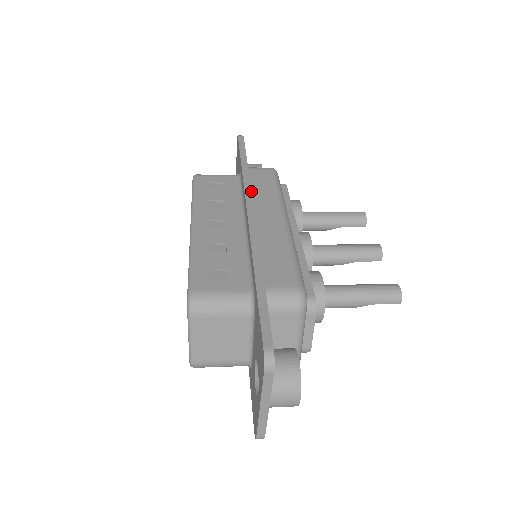
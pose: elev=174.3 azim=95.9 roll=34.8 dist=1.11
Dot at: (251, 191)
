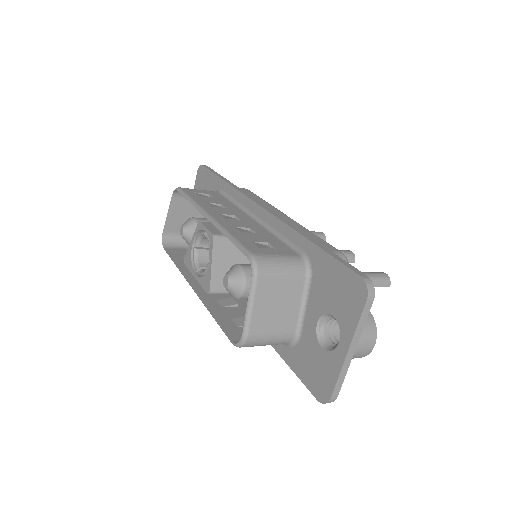
Dot at: (249, 195)
